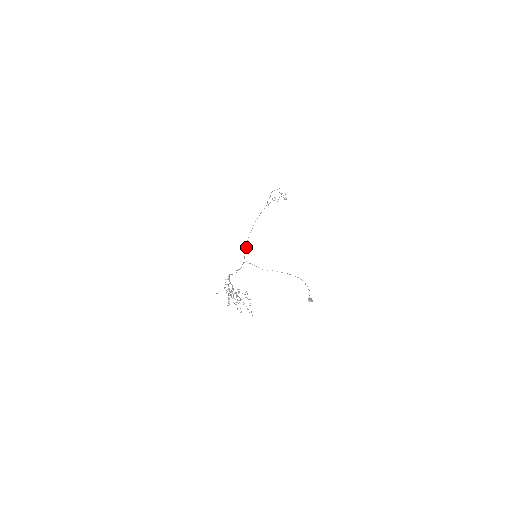
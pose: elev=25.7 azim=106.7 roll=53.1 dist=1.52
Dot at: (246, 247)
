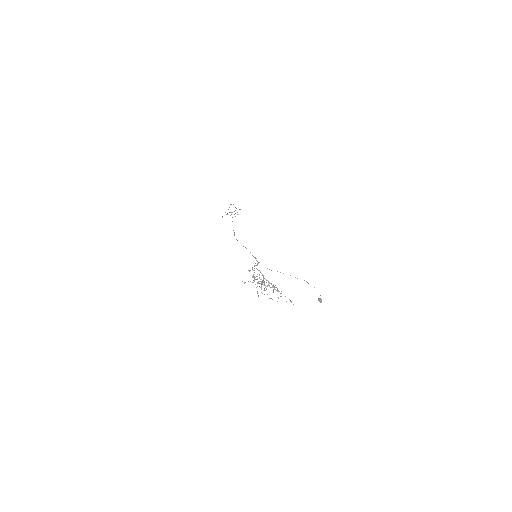
Dot at: occluded
